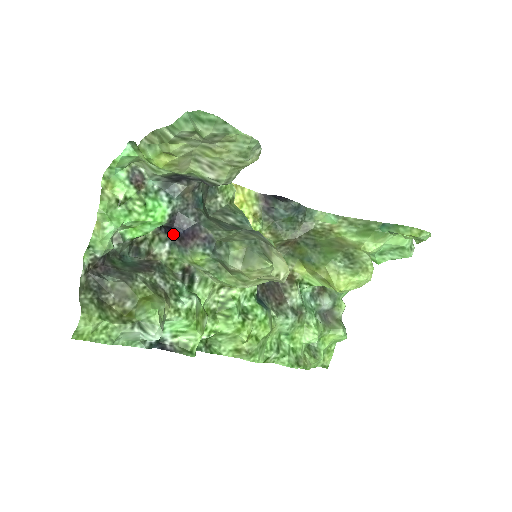
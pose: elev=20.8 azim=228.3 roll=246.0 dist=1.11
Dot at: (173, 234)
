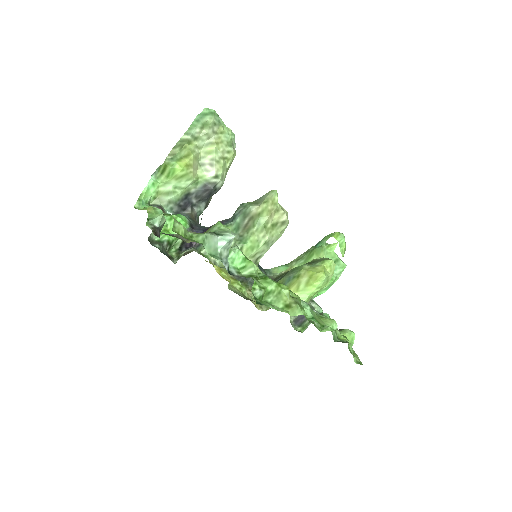
Dot at: occluded
